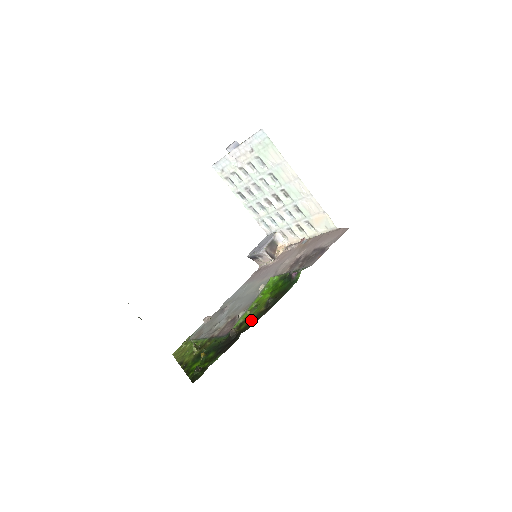
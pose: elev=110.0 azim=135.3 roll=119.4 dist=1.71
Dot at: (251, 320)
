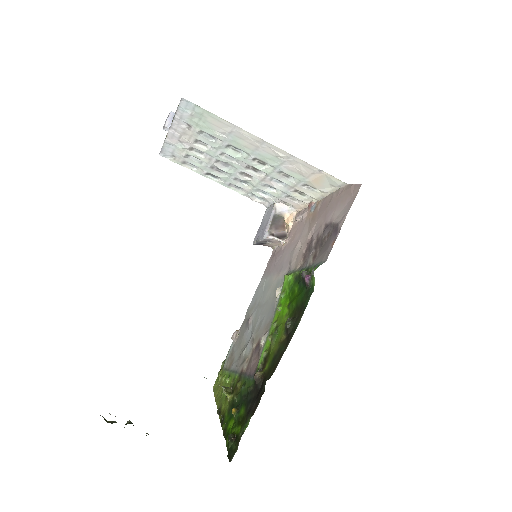
Dot at: (273, 357)
